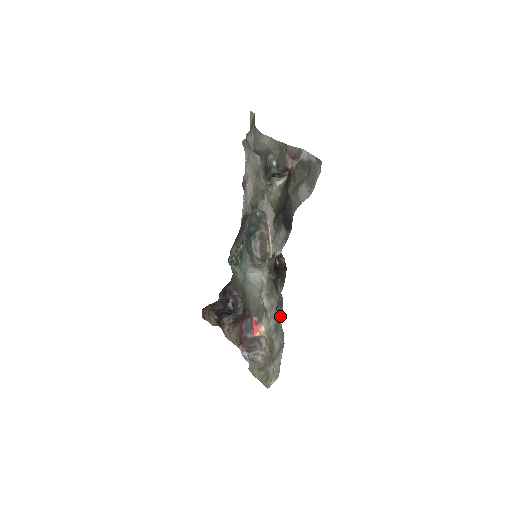
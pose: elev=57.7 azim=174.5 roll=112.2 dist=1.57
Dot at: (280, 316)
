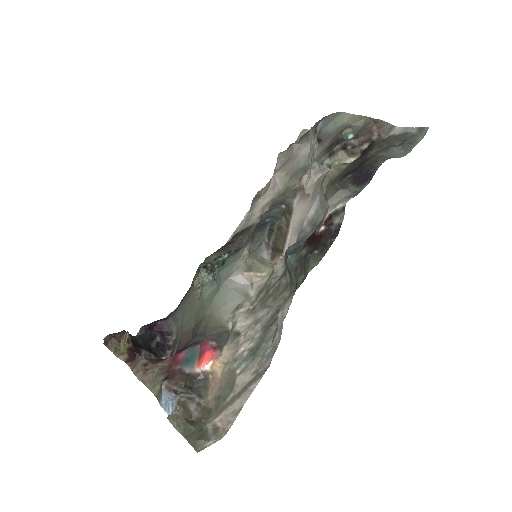
Dot at: (277, 324)
